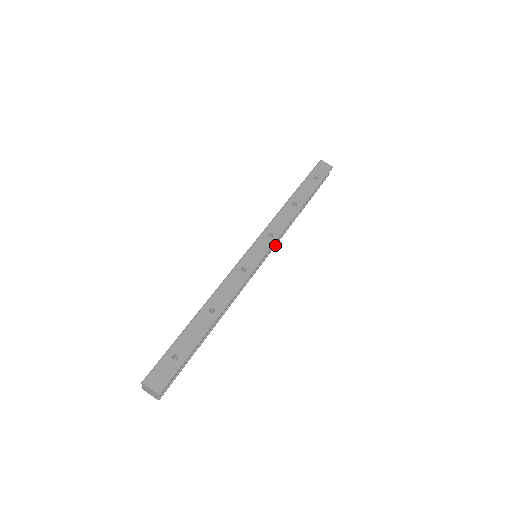
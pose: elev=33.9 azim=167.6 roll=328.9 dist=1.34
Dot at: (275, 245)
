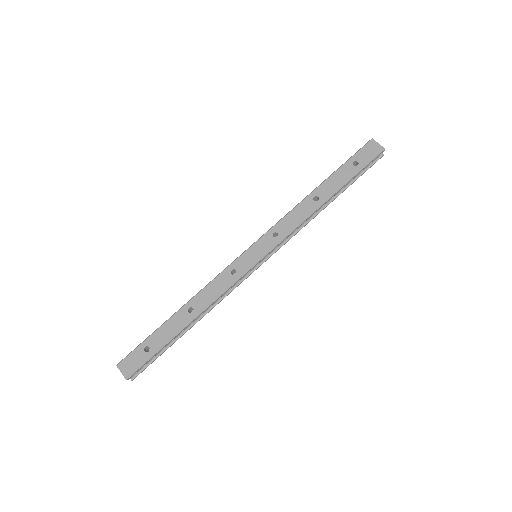
Dot at: (283, 244)
